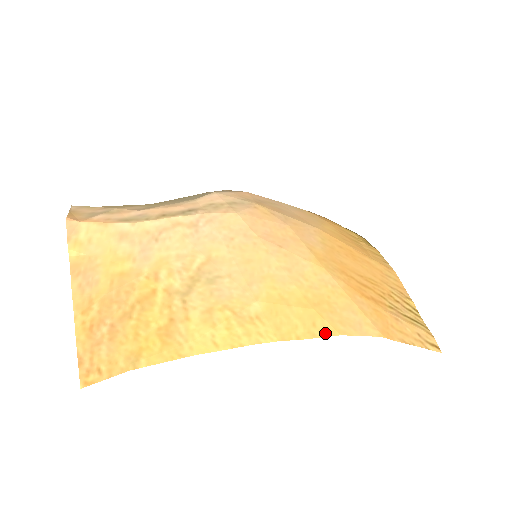
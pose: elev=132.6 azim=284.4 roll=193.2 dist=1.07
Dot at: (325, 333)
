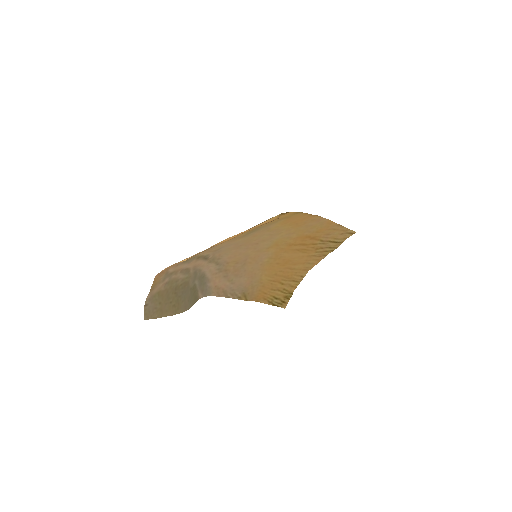
Dot at: (313, 216)
